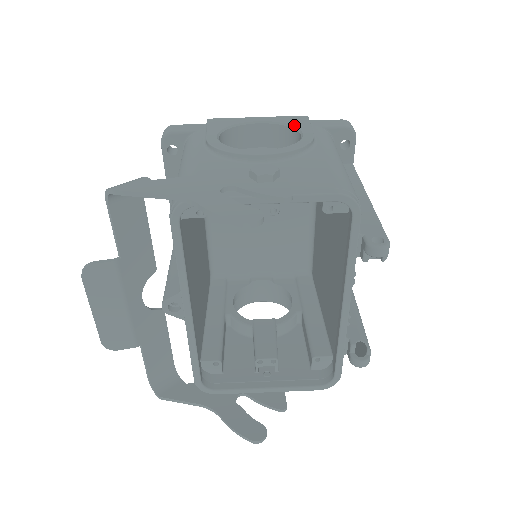
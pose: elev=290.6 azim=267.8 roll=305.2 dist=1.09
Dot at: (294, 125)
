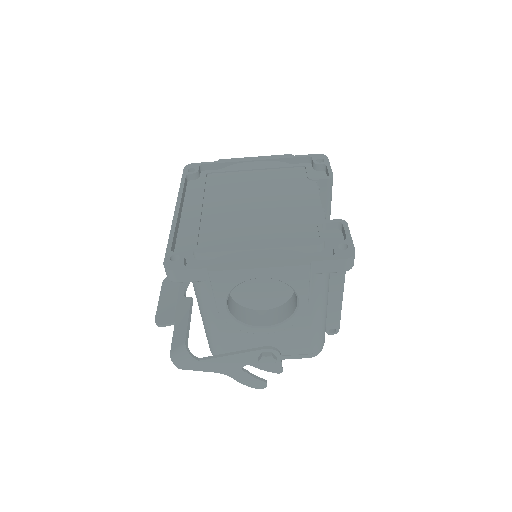
Dot at: (293, 288)
